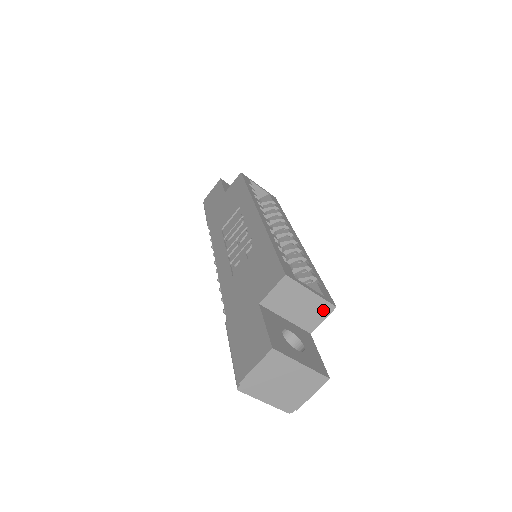
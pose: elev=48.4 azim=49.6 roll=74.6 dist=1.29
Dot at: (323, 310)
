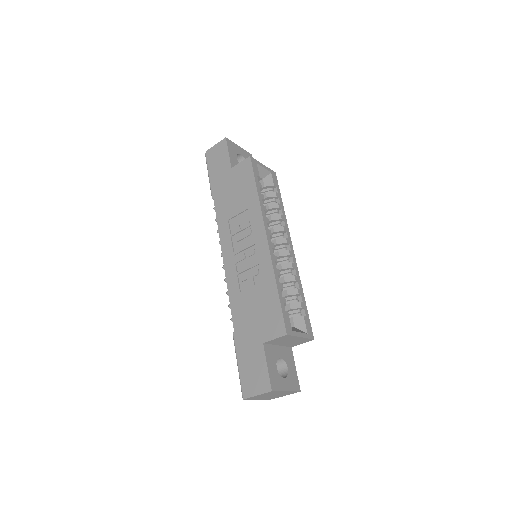
Dot at: (305, 341)
